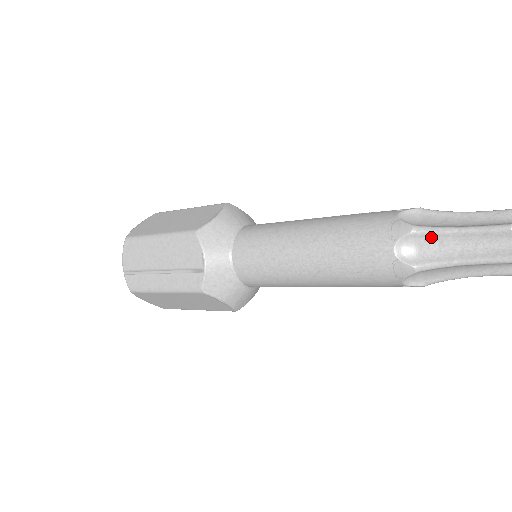
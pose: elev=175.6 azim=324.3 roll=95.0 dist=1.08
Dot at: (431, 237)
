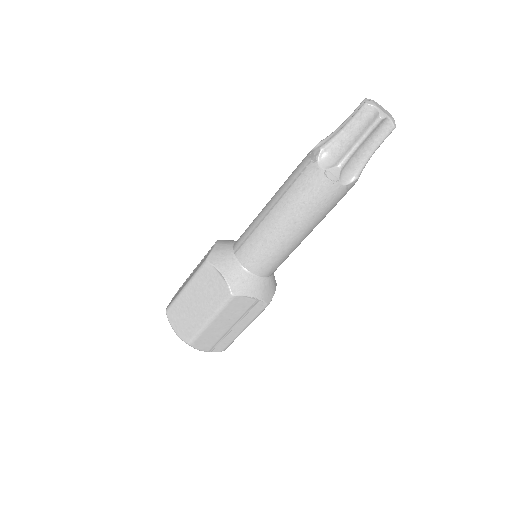
Dot at: (350, 160)
